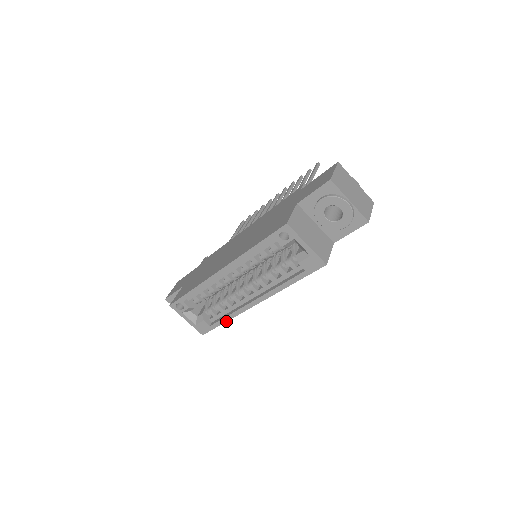
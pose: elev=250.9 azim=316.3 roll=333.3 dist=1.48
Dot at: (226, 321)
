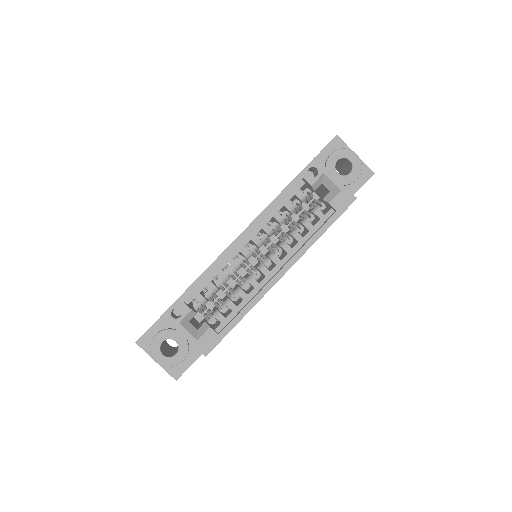
Dot at: (242, 317)
